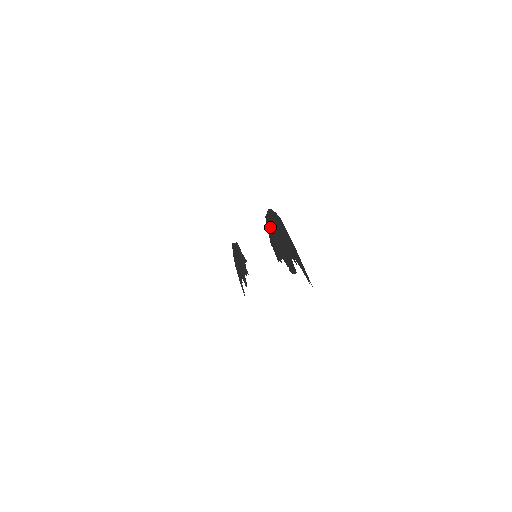
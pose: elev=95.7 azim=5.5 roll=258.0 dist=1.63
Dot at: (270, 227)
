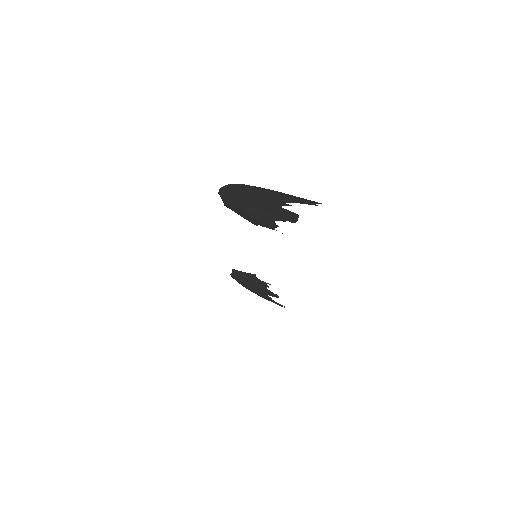
Dot at: (237, 207)
